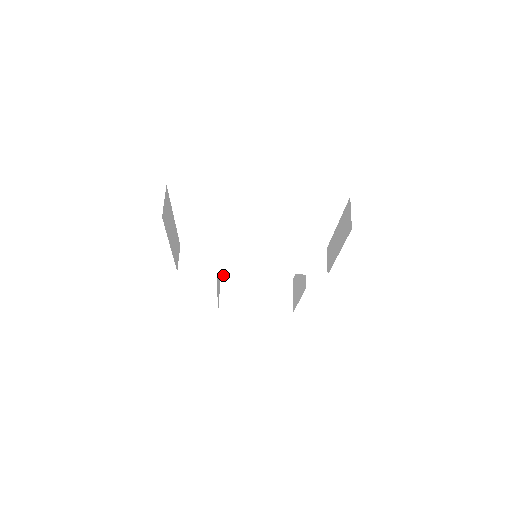
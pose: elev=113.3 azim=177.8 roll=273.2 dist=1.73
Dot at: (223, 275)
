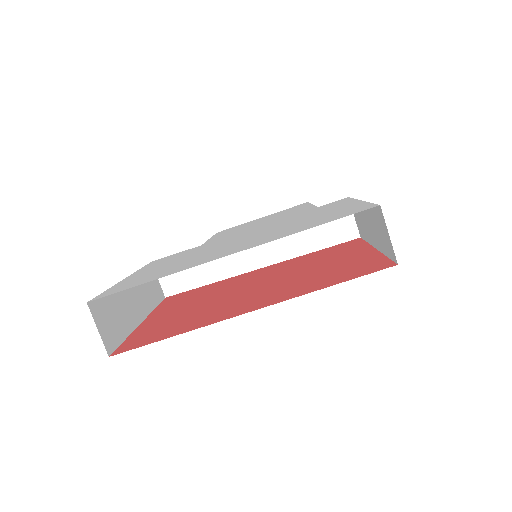
Dot at: occluded
